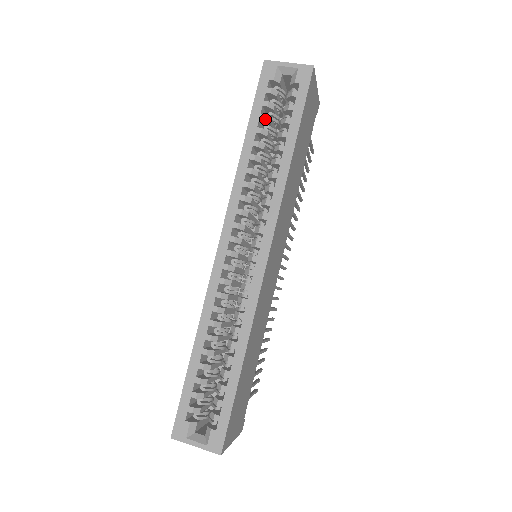
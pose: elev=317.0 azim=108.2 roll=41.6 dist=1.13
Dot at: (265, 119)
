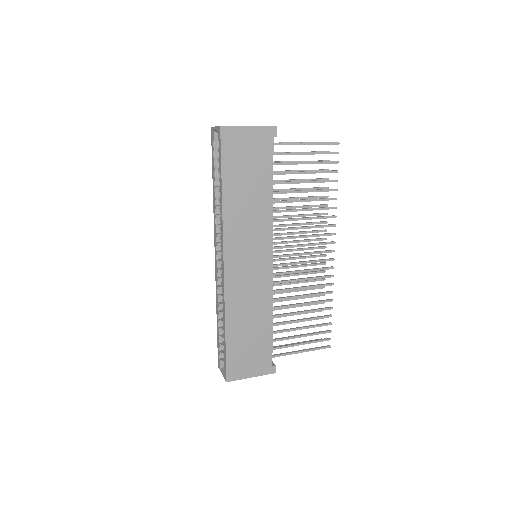
Dot at: (215, 170)
